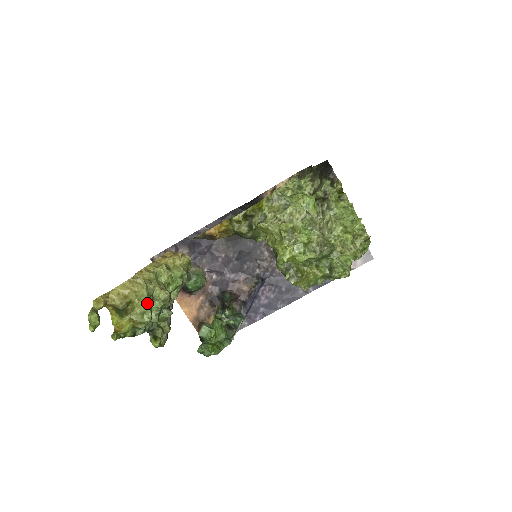
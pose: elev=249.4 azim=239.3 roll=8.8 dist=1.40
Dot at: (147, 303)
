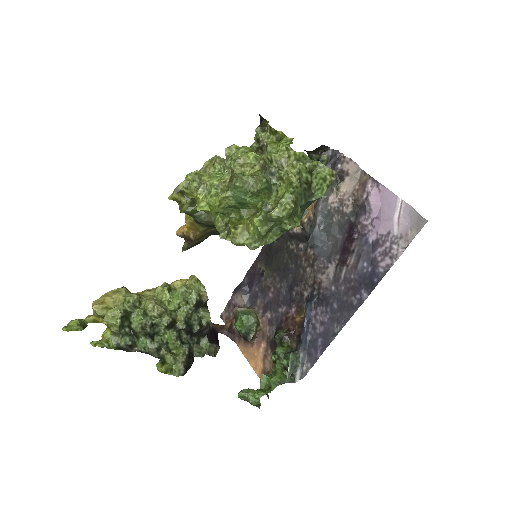
Dot at: (119, 305)
